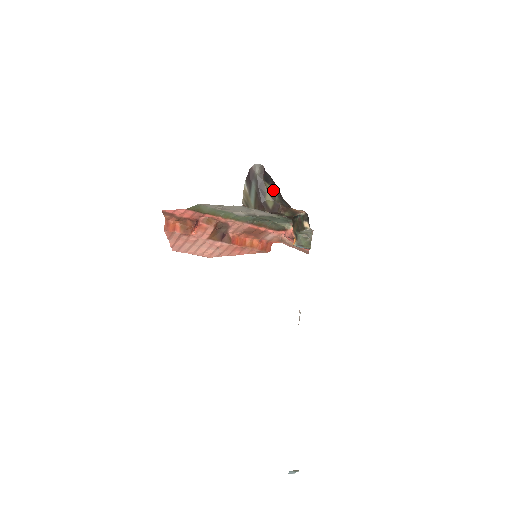
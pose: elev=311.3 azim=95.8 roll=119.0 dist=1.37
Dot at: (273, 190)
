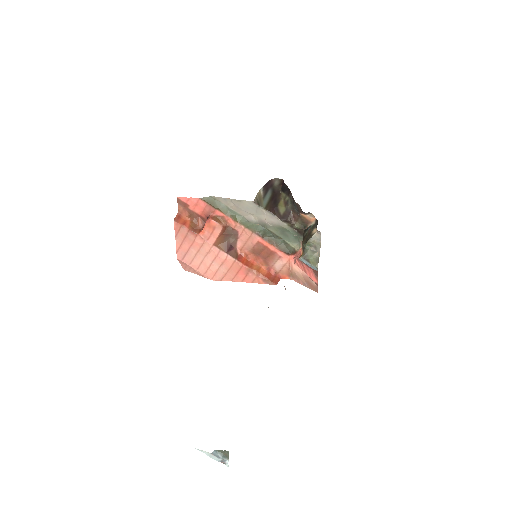
Dot at: (287, 197)
